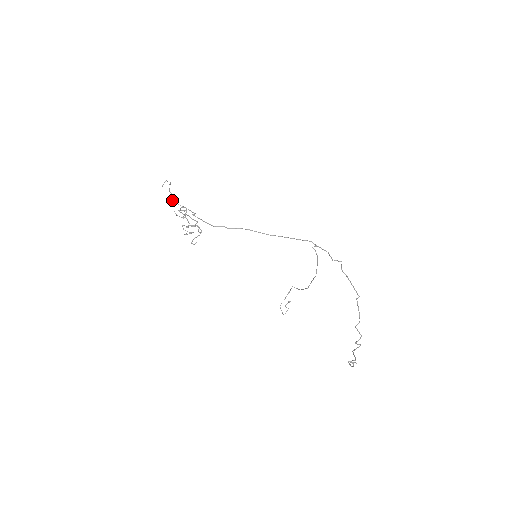
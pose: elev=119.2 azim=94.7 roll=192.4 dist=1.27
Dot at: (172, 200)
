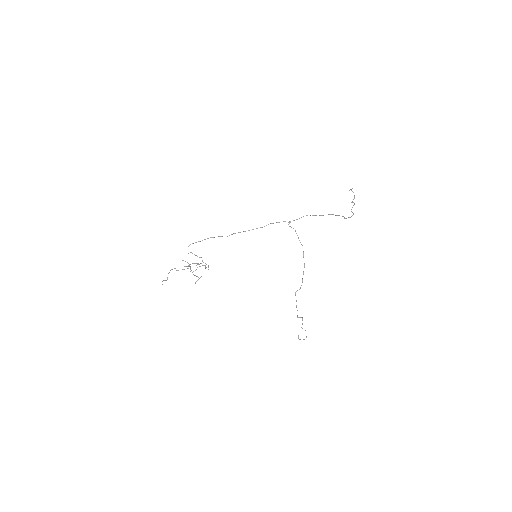
Dot at: (176, 270)
